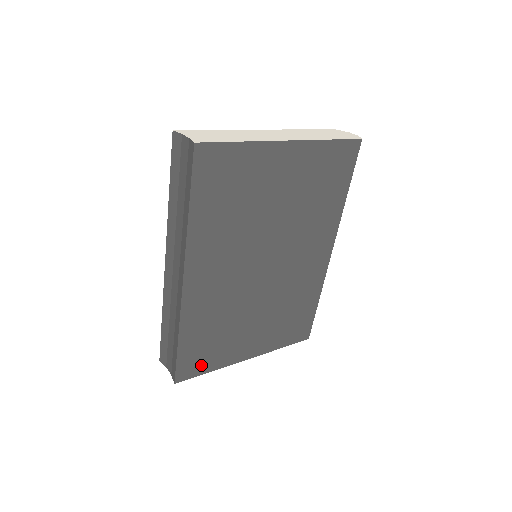
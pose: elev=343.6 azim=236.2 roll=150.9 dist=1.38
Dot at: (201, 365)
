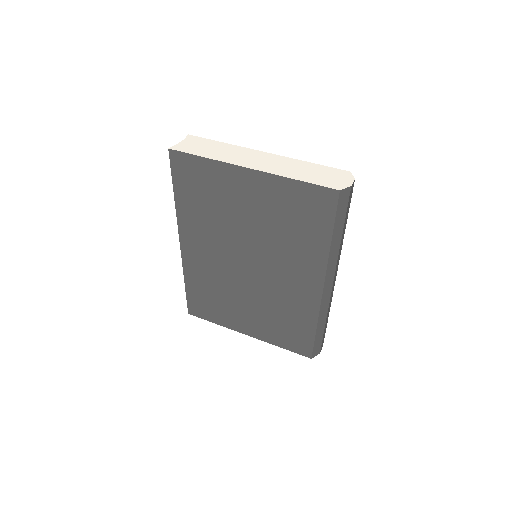
Dot at: (206, 313)
